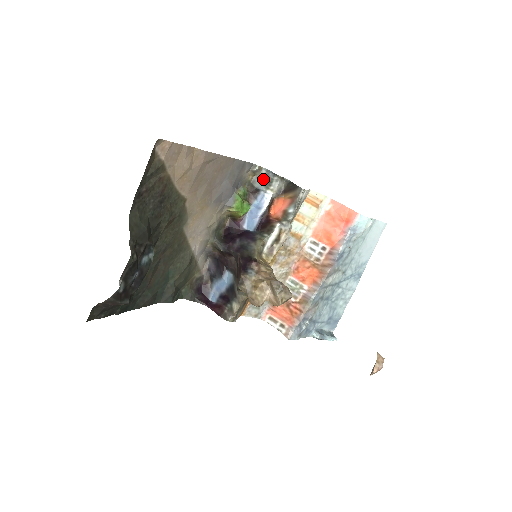
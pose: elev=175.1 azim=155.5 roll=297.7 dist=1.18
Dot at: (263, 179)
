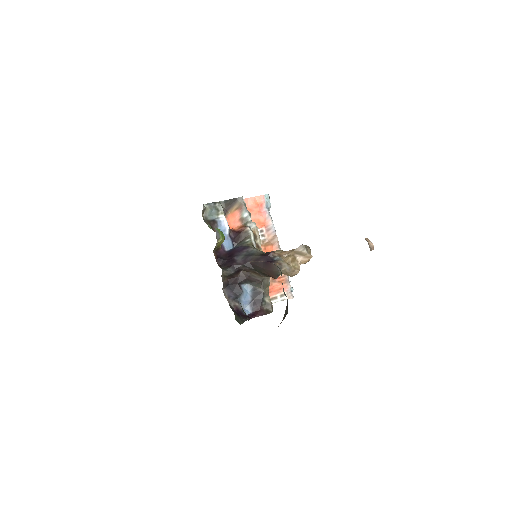
Dot at: (210, 211)
